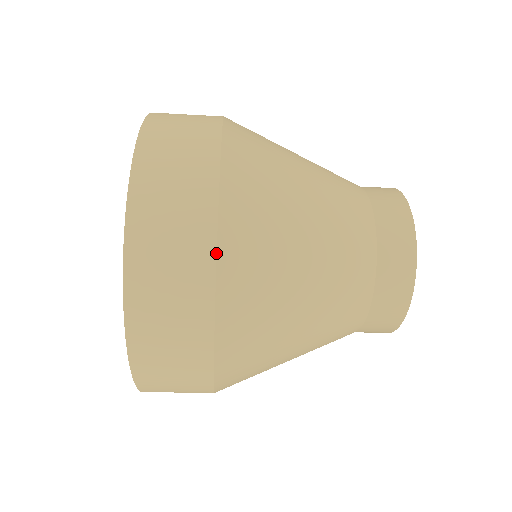
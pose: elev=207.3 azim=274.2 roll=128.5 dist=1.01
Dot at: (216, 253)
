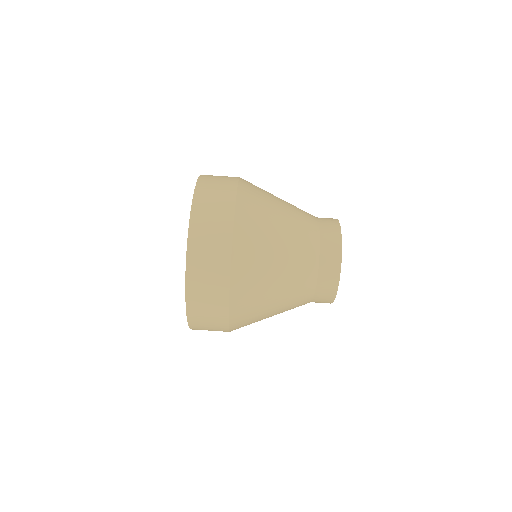
Dot at: (234, 219)
